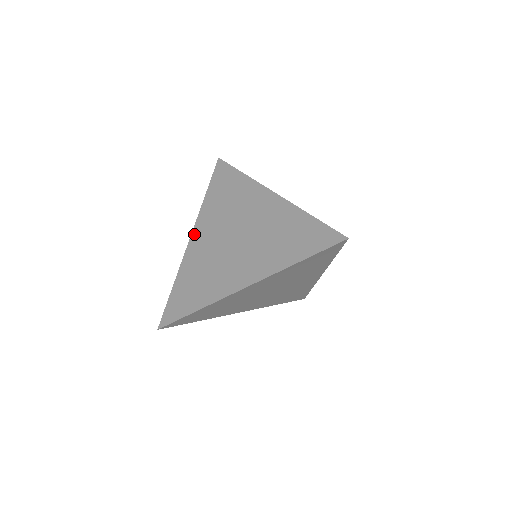
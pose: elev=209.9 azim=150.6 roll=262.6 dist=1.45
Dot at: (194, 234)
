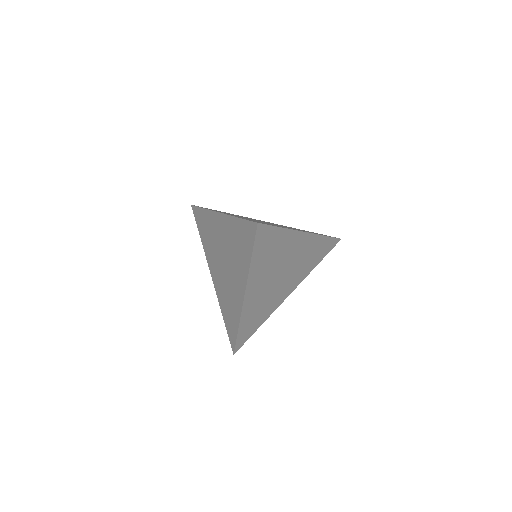
Dot at: (211, 273)
